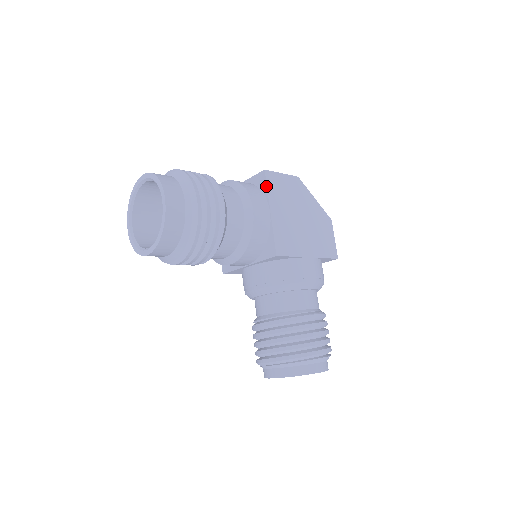
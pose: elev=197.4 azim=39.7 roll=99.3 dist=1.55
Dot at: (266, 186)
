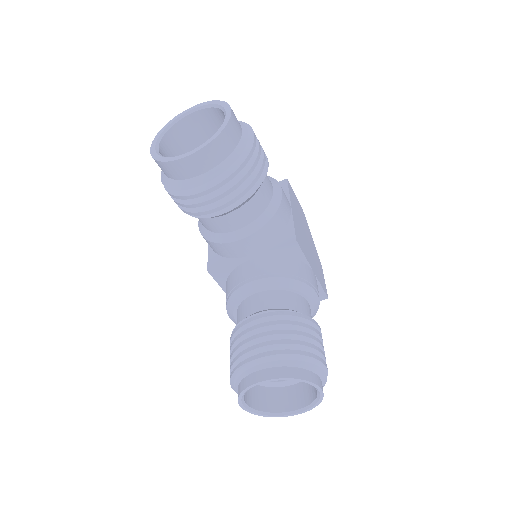
Dot at: (288, 189)
